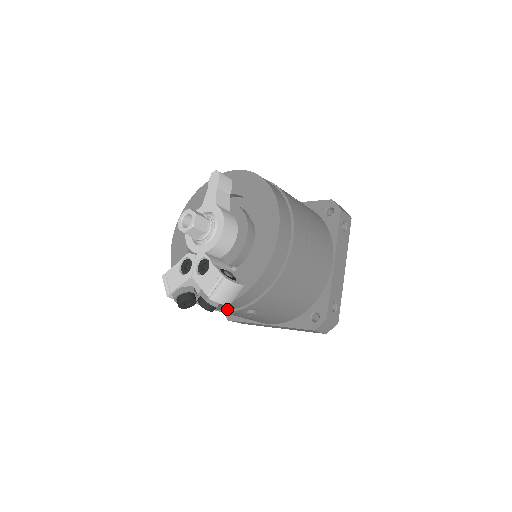
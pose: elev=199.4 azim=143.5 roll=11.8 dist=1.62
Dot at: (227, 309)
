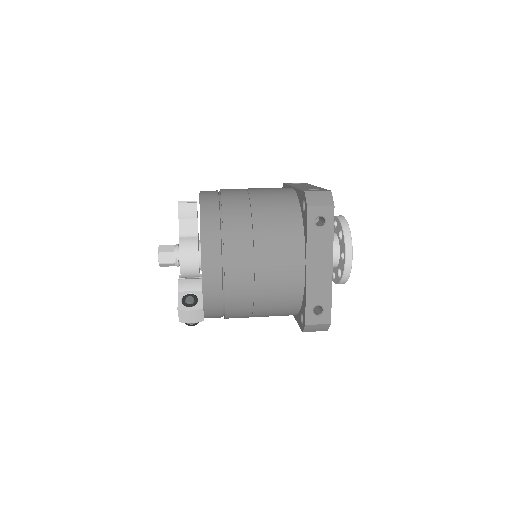
Dot at: occluded
